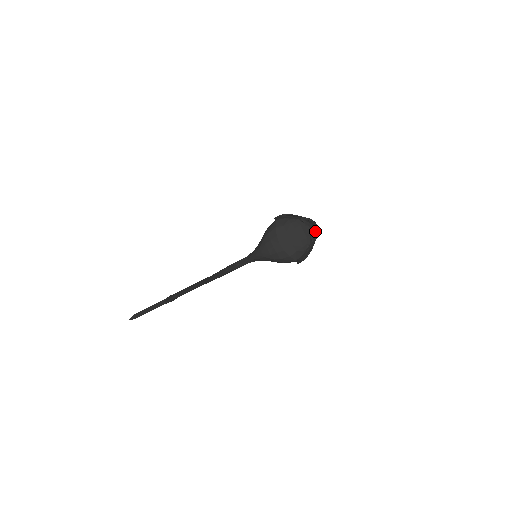
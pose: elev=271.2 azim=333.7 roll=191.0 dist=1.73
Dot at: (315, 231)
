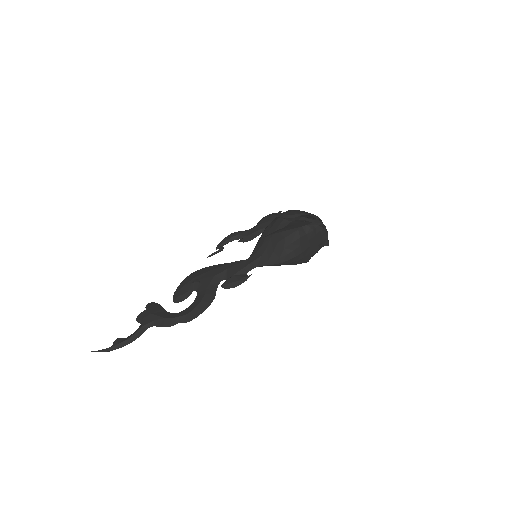
Dot at: occluded
